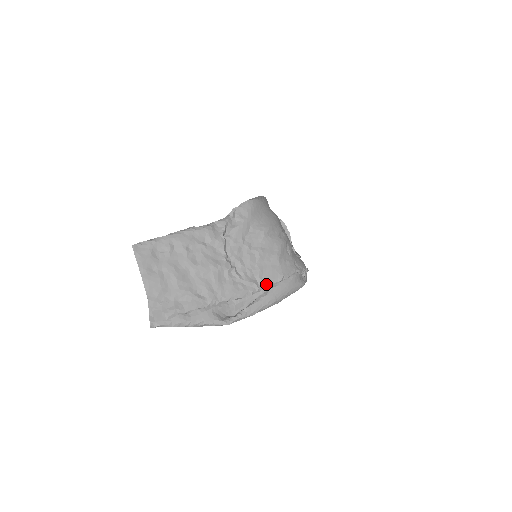
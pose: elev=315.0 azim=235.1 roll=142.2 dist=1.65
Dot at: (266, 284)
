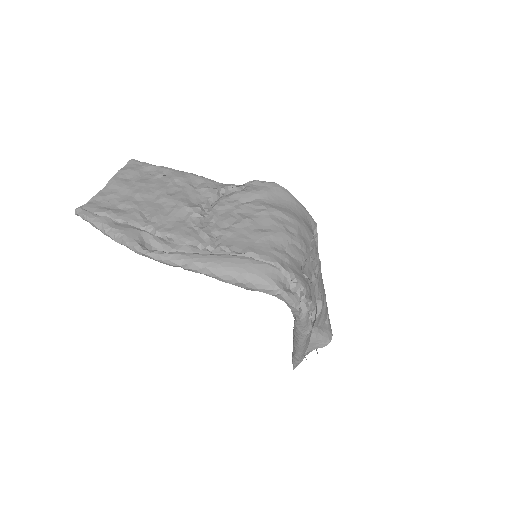
Dot at: (223, 247)
